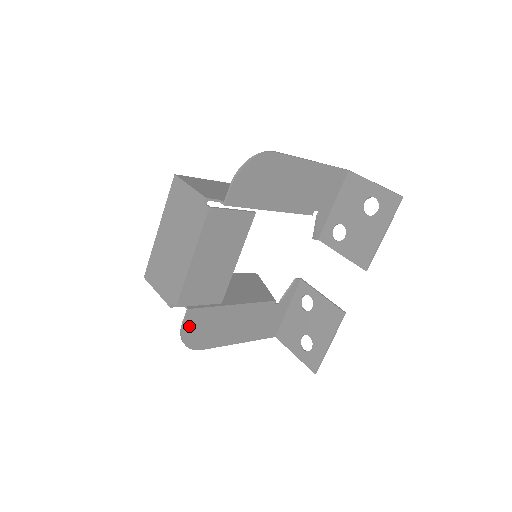
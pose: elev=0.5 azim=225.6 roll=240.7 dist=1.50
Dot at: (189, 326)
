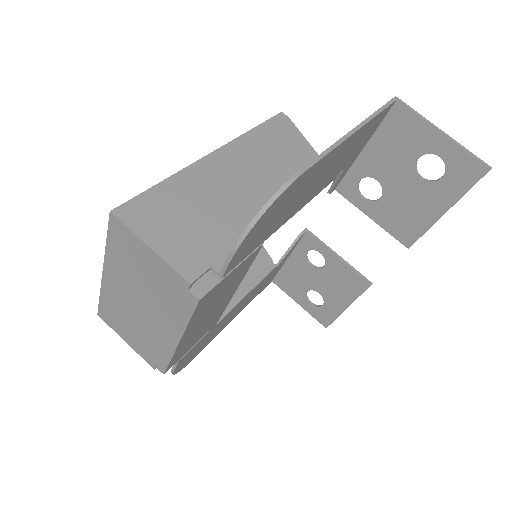
Dot at: (181, 364)
